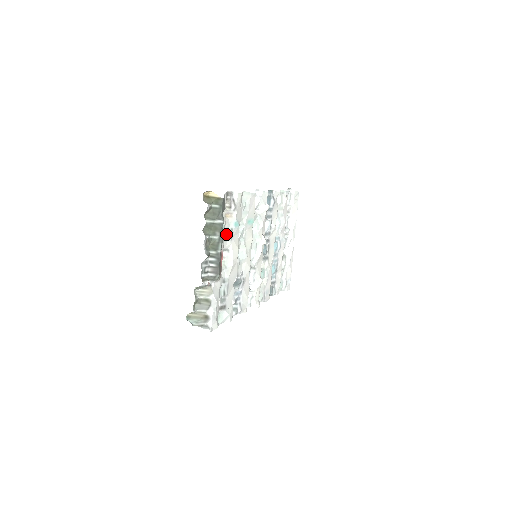
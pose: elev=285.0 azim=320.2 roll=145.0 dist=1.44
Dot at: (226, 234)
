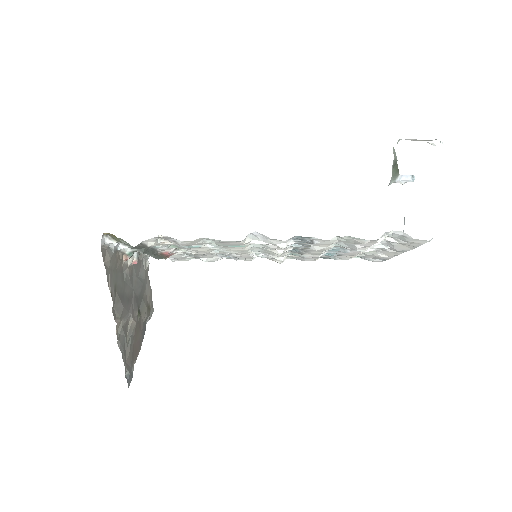
Dot at: (174, 245)
